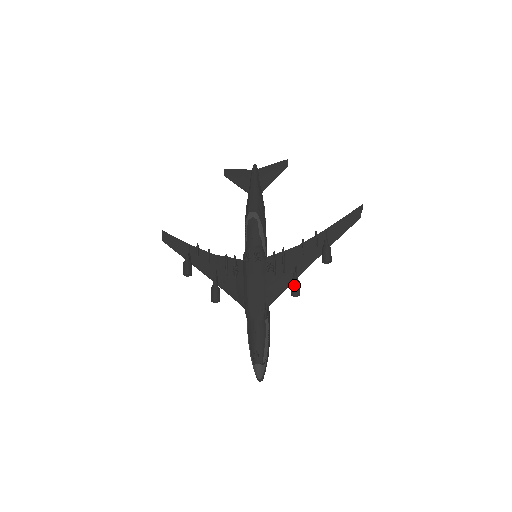
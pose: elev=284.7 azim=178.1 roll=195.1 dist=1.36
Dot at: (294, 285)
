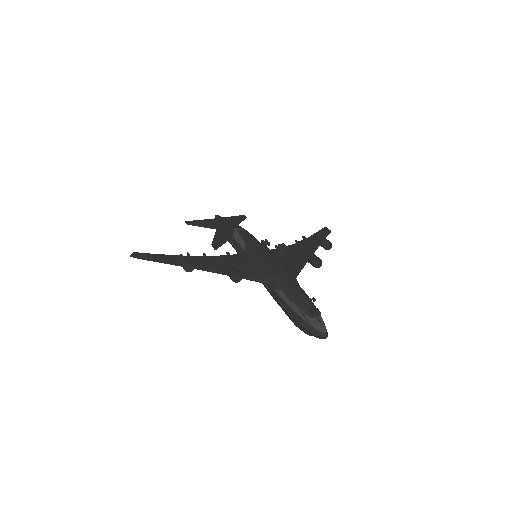
Dot at: (314, 255)
